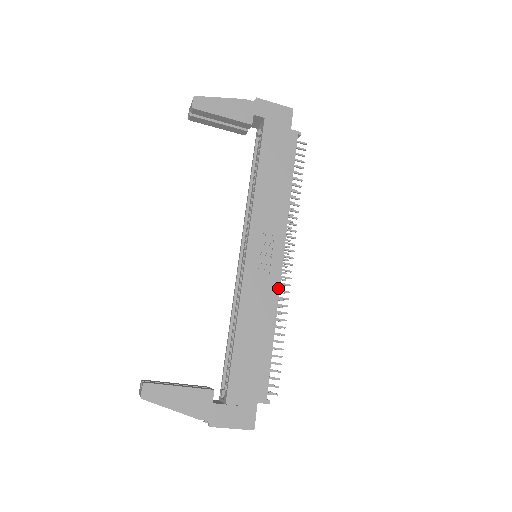
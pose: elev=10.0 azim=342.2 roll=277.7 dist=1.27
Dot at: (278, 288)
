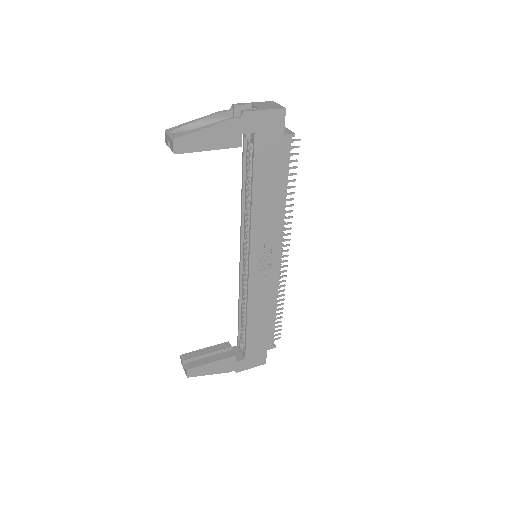
Dot at: (278, 280)
